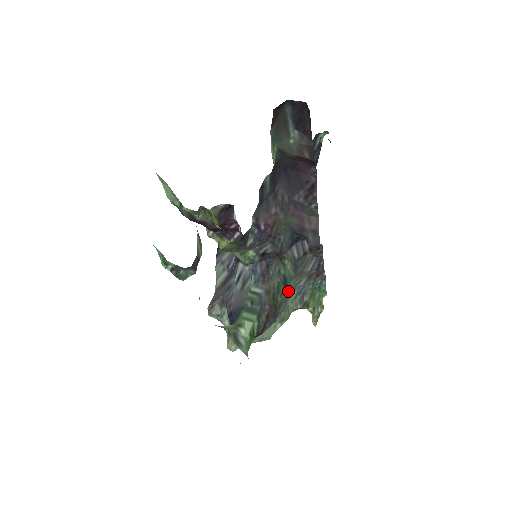
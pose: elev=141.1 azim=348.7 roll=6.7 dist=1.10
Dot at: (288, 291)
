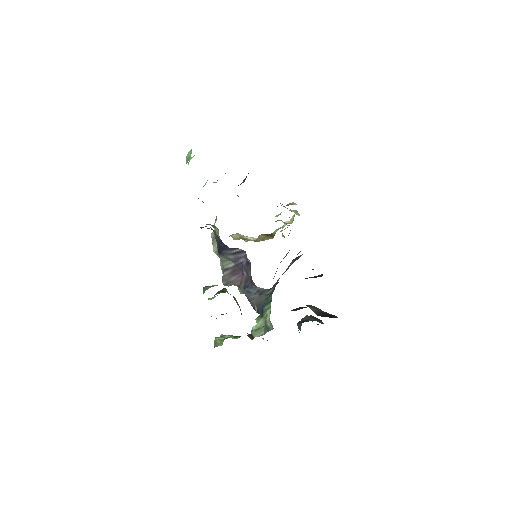
Dot at: occluded
